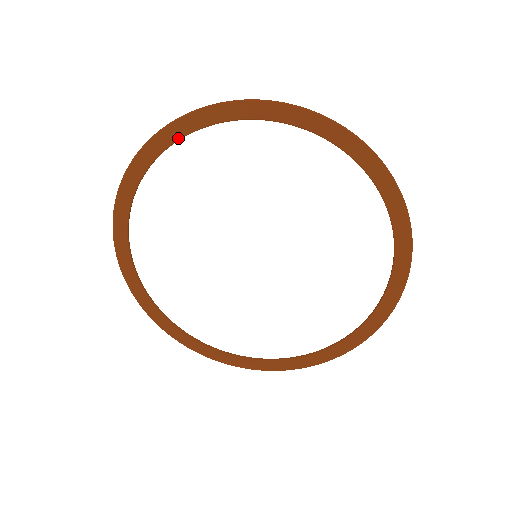
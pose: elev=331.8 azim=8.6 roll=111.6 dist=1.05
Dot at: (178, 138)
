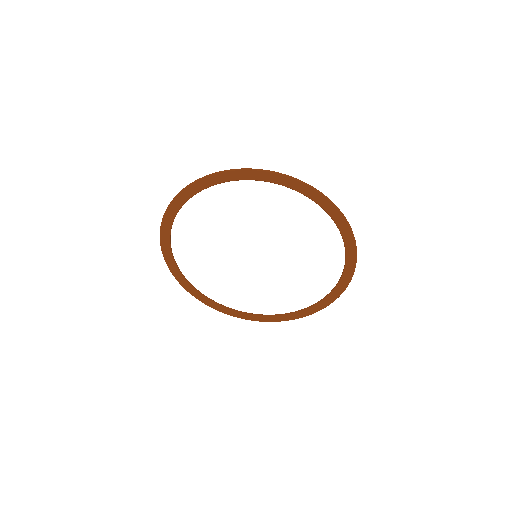
Dot at: (172, 220)
